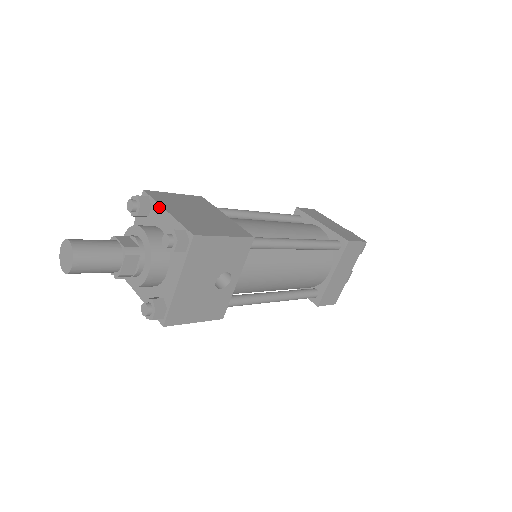
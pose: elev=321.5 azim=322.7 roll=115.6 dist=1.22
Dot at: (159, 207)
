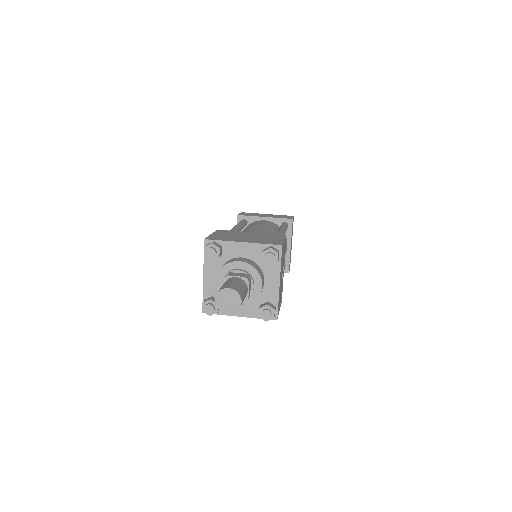
Dot at: (232, 243)
